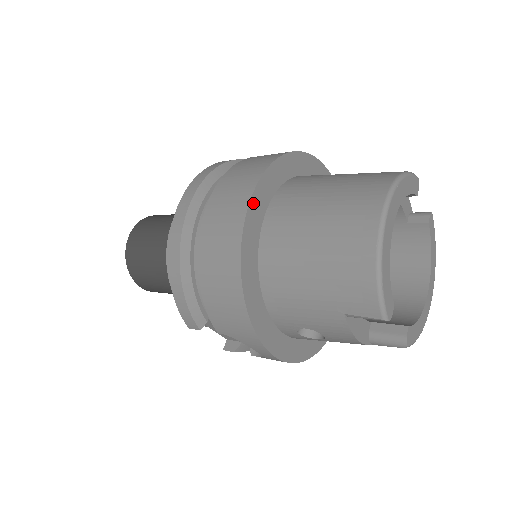
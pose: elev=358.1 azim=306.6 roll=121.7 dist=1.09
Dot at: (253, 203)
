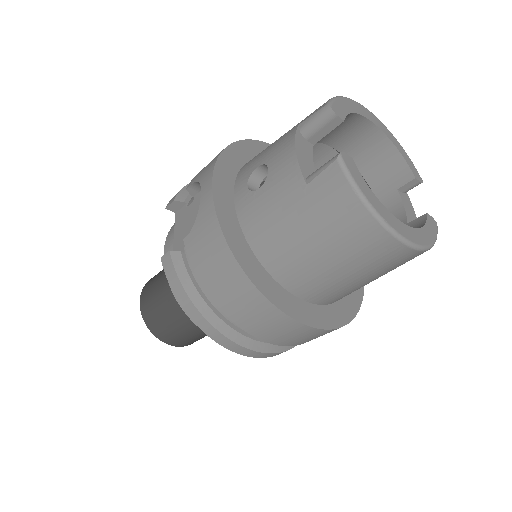
Dot at: occluded
